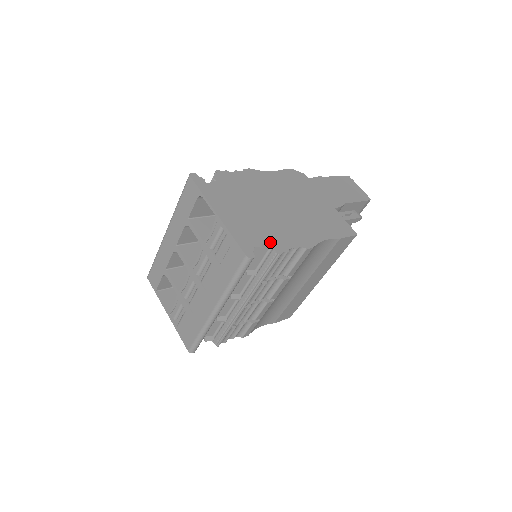
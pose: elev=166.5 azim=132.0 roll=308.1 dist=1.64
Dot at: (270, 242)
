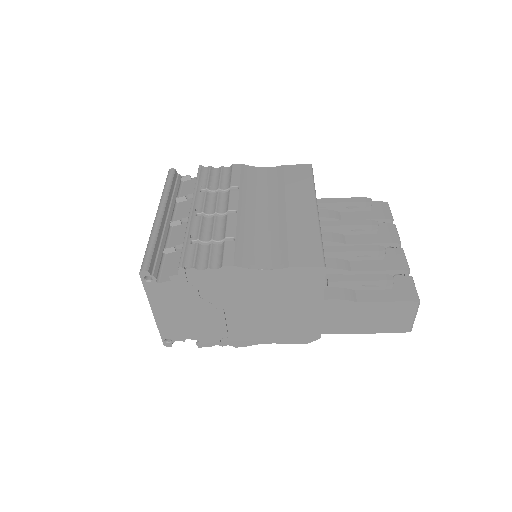
Dot at: occluded
